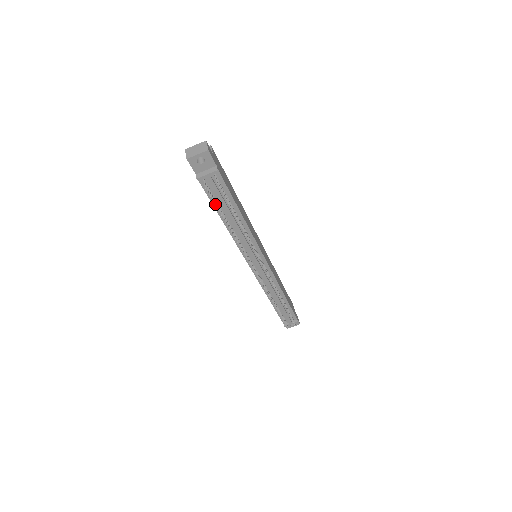
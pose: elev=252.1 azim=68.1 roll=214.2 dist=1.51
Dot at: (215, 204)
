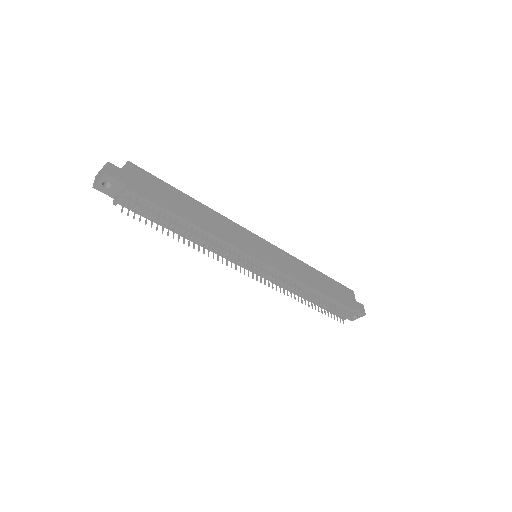
Dot at: (145, 224)
